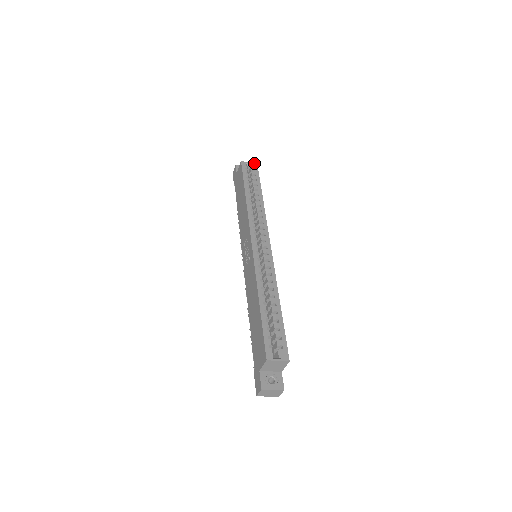
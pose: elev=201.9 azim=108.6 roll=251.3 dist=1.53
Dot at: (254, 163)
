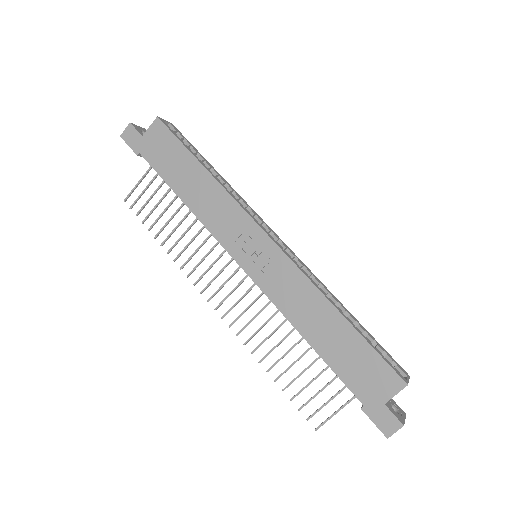
Dot at: occluded
